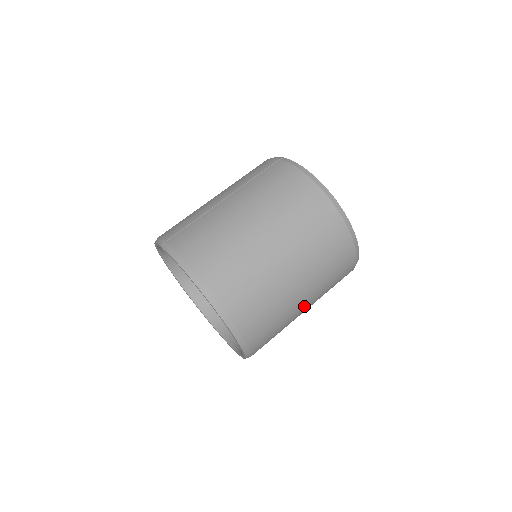
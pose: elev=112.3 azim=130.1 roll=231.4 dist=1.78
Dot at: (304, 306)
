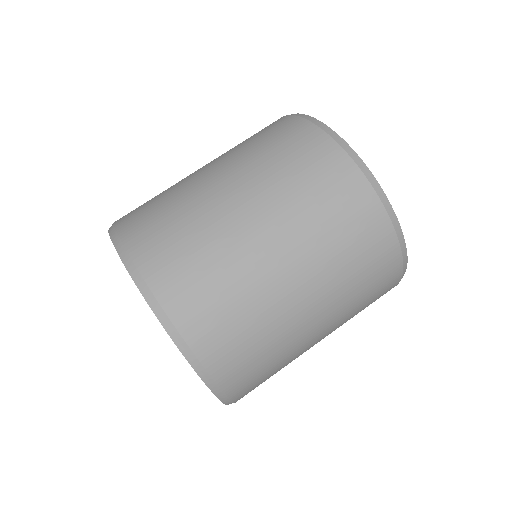
Dot at: (309, 313)
